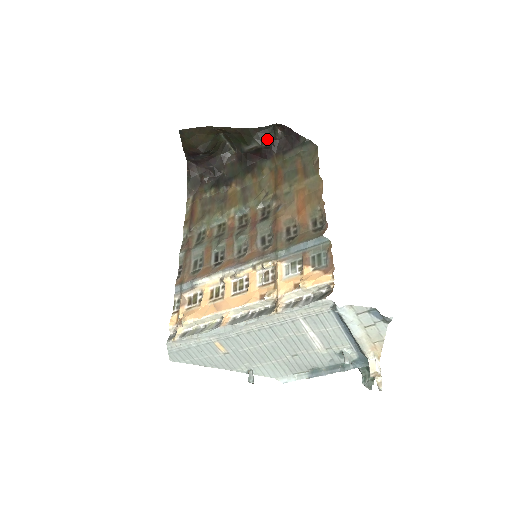
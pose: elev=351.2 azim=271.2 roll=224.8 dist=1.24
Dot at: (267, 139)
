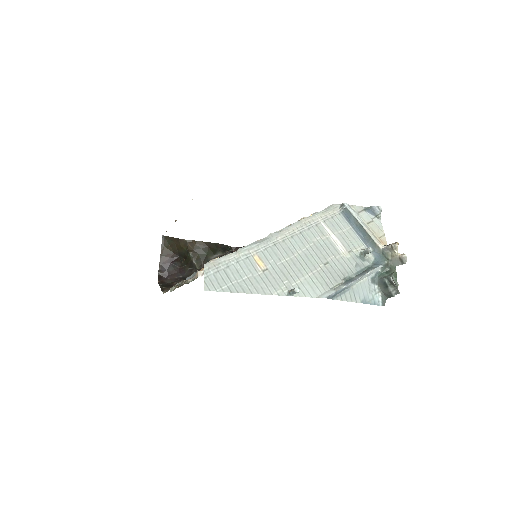
Dot at: occluded
